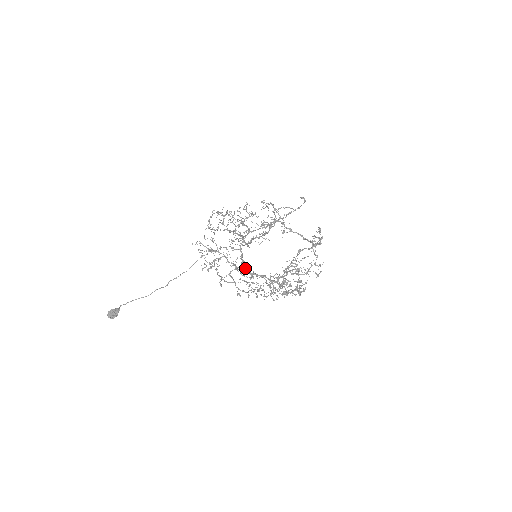
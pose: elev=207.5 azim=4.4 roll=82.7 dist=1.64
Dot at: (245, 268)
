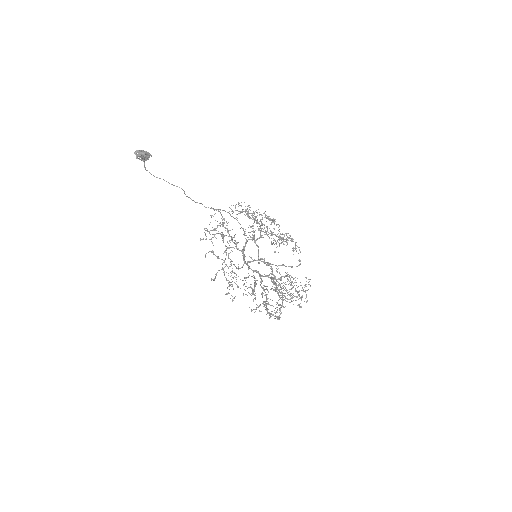
Dot at: (243, 255)
